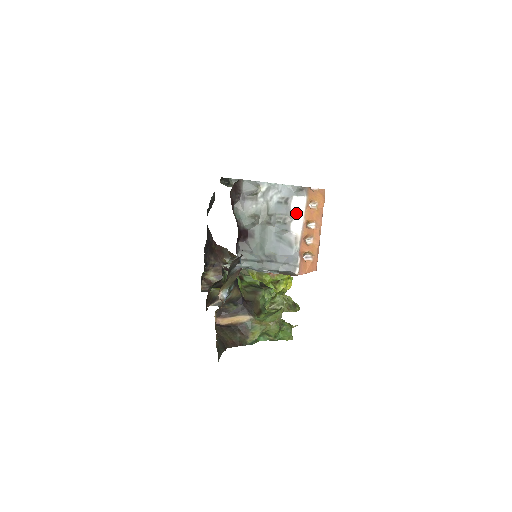
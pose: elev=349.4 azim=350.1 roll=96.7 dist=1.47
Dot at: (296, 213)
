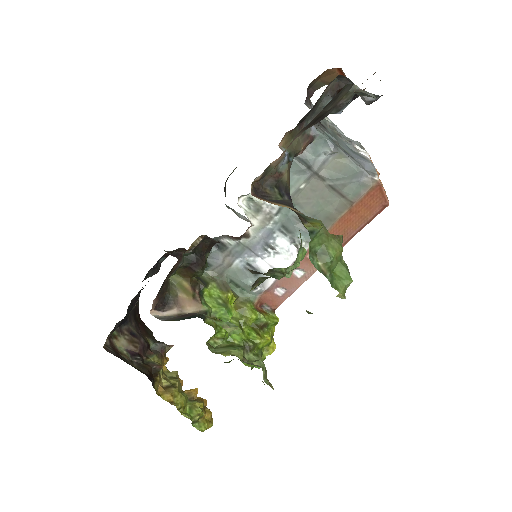
Dot at: (362, 151)
